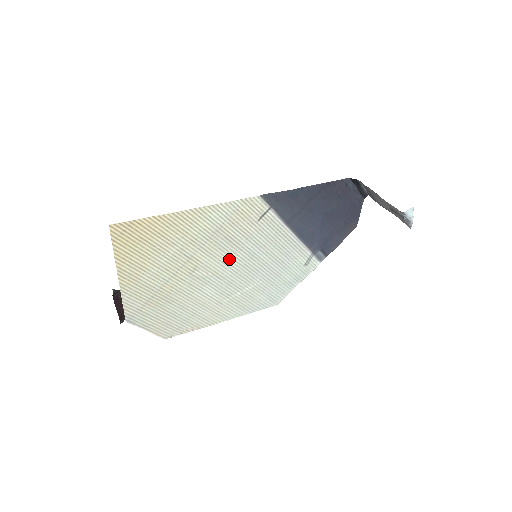
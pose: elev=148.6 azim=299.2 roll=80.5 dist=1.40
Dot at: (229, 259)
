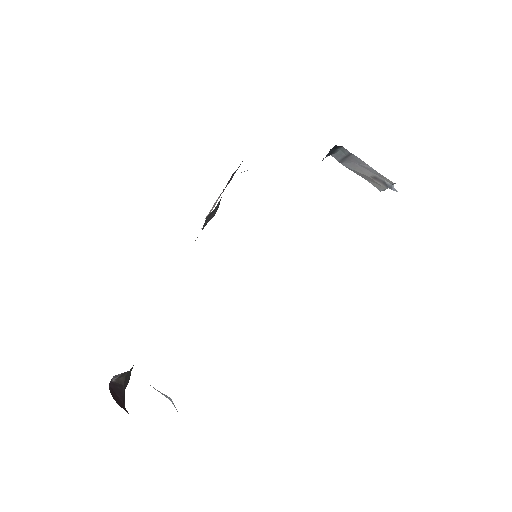
Dot at: occluded
